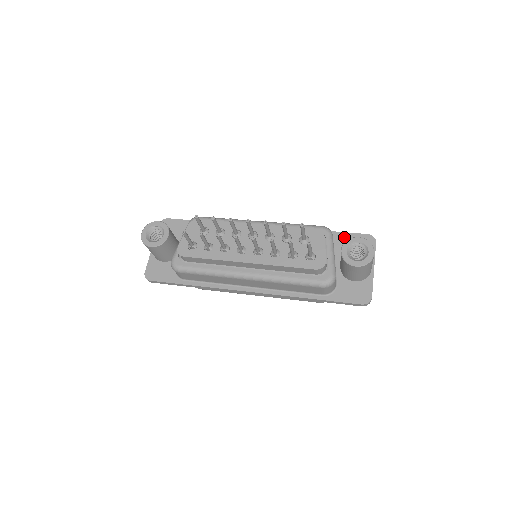
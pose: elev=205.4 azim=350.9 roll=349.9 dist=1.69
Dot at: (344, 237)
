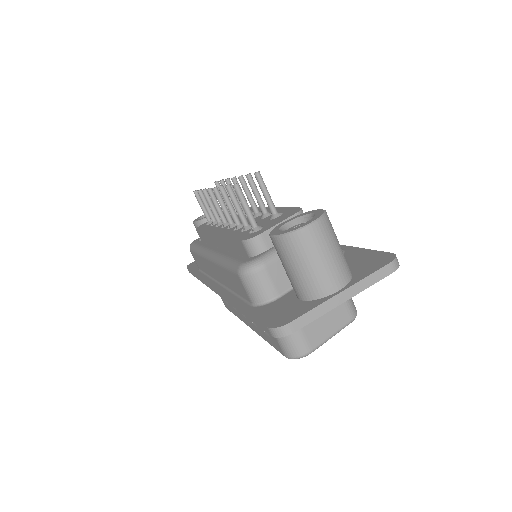
Dot at: (359, 253)
